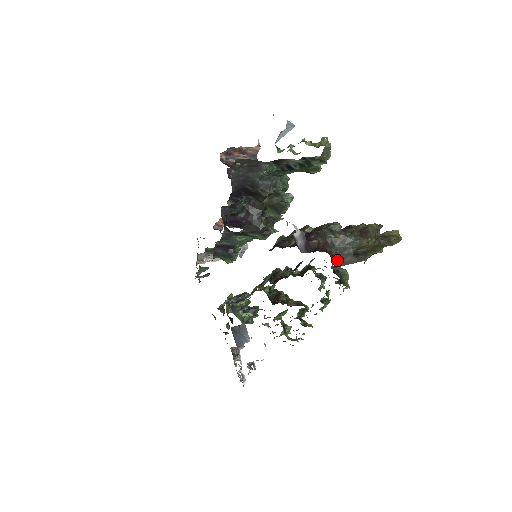
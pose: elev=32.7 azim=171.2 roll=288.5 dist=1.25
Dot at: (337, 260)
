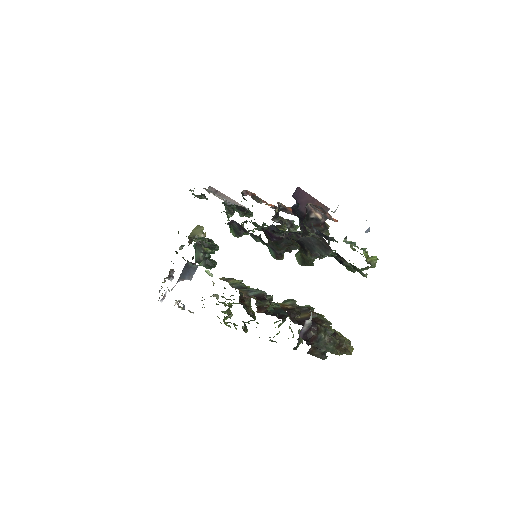
Dot at: (311, 350)
